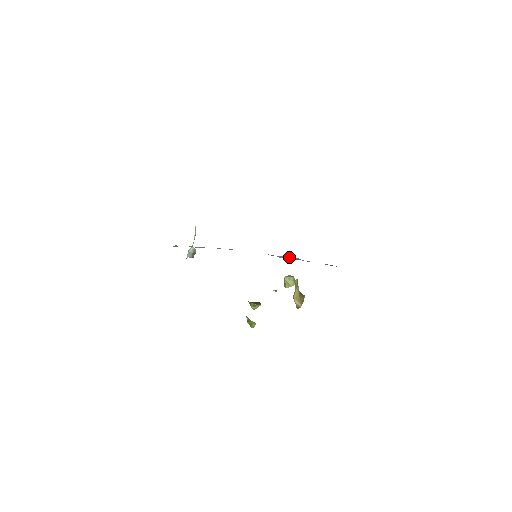
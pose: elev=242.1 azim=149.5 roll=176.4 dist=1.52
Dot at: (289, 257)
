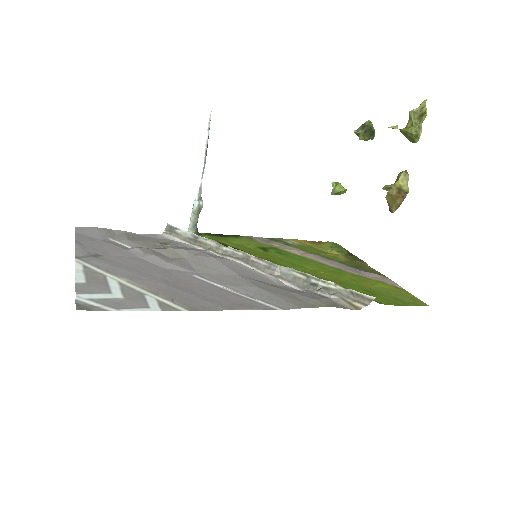
Dot at: (295, 274)
